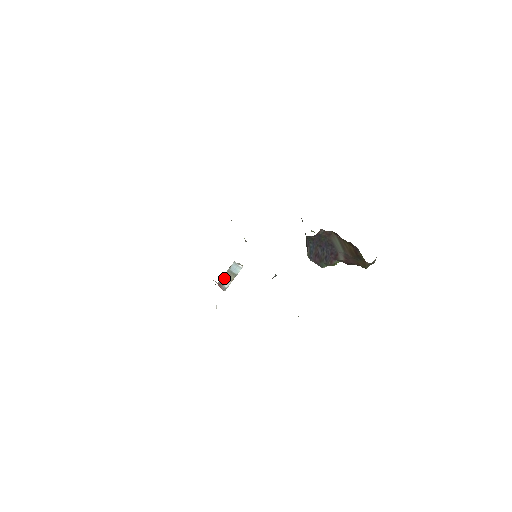
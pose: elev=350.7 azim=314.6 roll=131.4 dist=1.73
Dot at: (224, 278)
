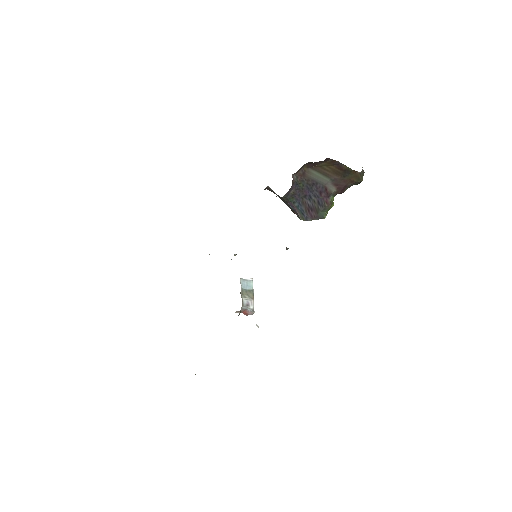
Dot at: (243, 300)
